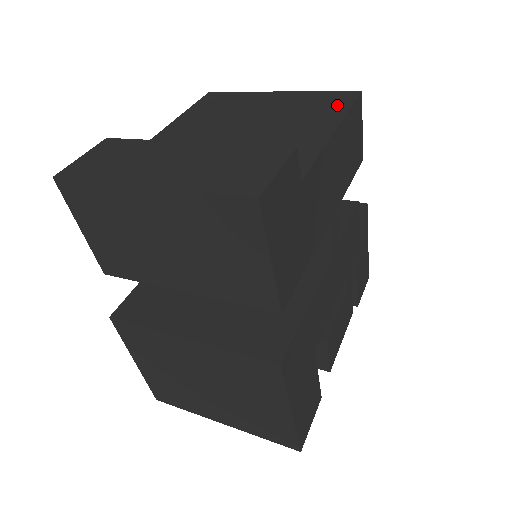
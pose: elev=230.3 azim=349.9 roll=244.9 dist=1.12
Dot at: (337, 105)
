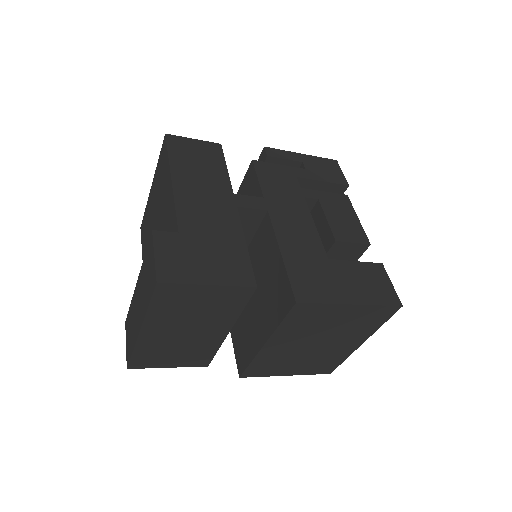
Dot at: (165, 160)
